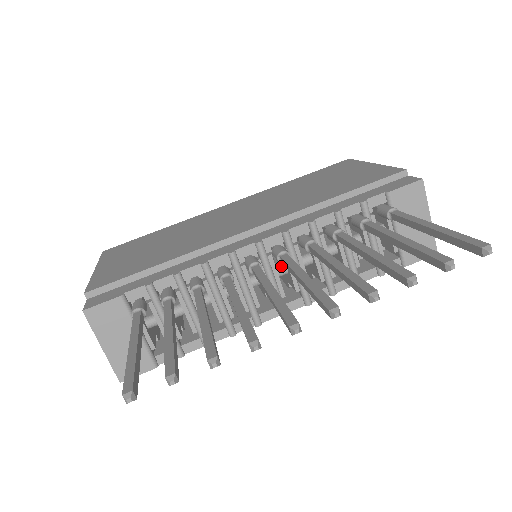
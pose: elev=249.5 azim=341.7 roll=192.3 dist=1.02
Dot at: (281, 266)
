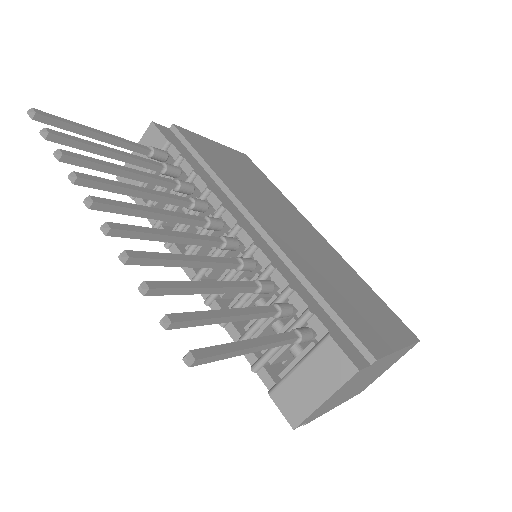
Dot at: occluded
